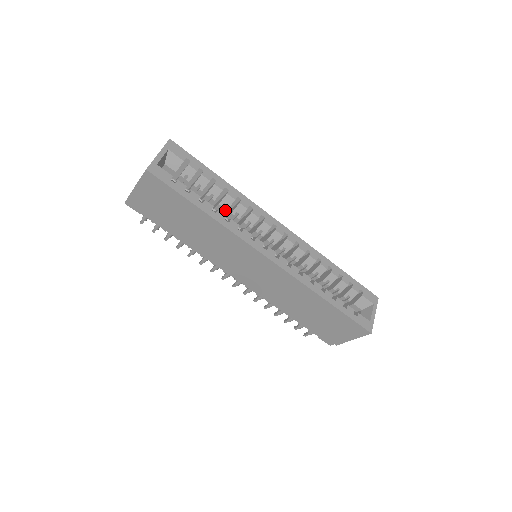
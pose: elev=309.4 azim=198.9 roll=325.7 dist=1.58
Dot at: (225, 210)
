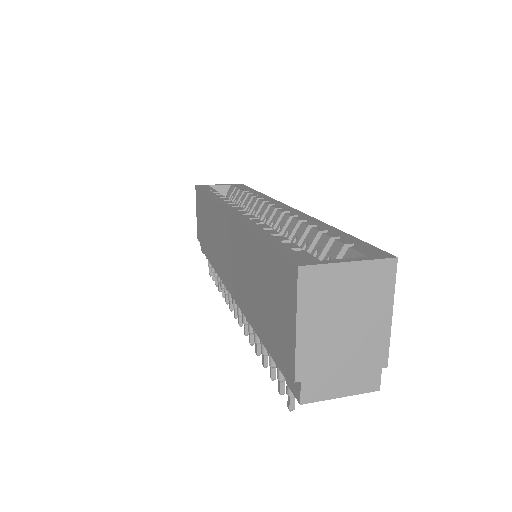
Dot at: occluded
